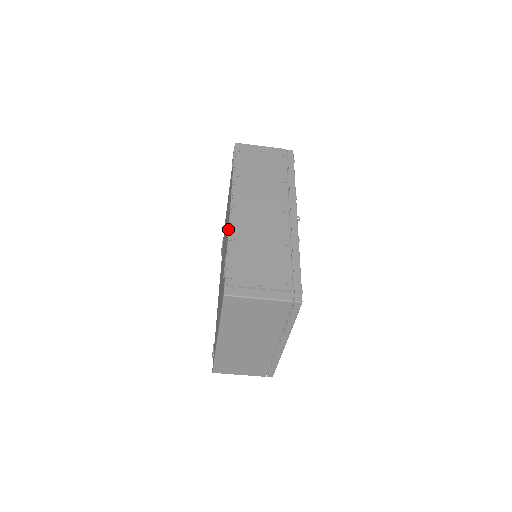
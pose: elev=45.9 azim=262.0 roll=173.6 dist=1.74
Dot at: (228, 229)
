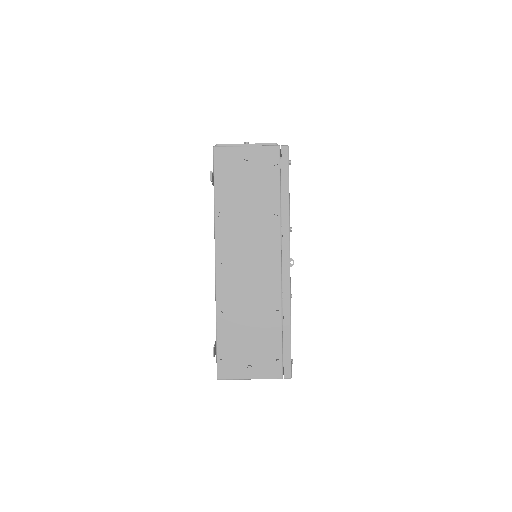
Dot at: (215, 296)
